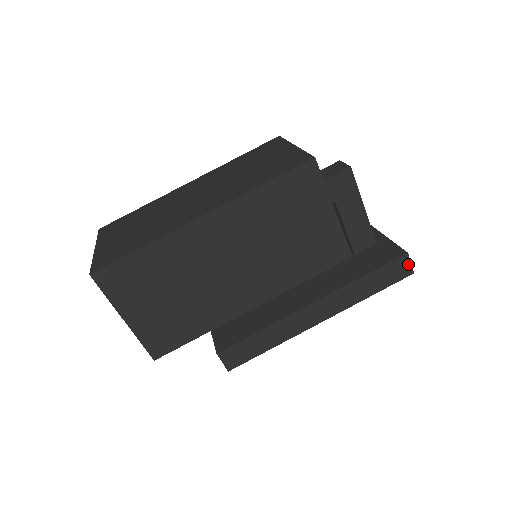
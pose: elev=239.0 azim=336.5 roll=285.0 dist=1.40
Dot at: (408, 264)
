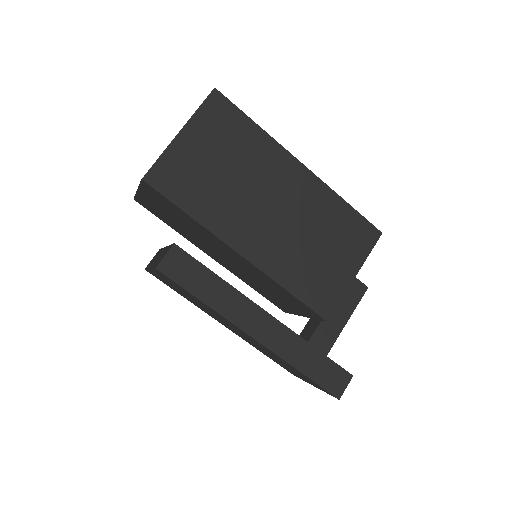
Dot at: (344, 385)
